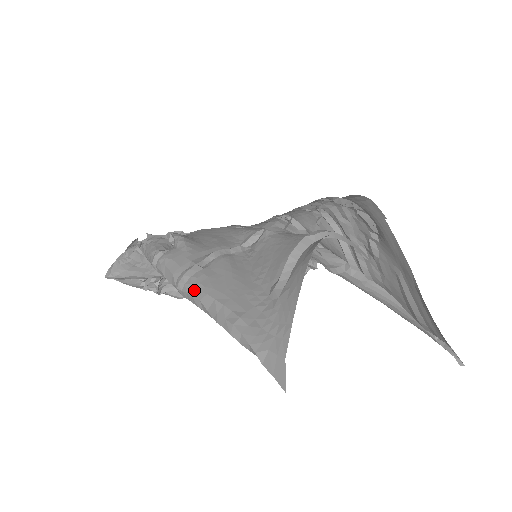
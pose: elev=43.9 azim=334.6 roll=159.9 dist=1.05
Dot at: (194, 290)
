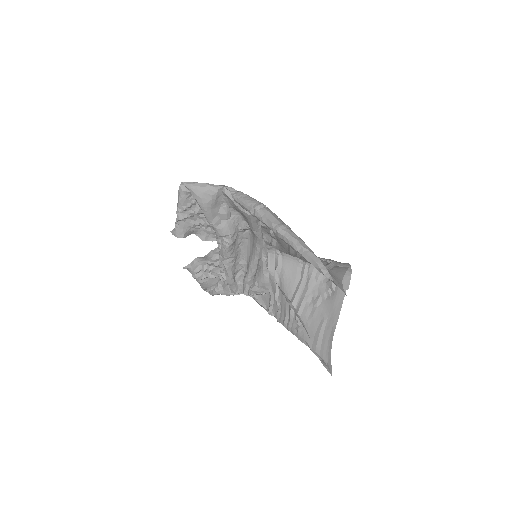
Dot at: (293, 234)
